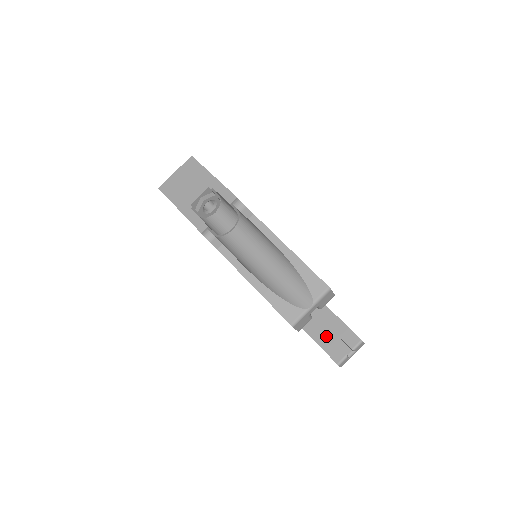
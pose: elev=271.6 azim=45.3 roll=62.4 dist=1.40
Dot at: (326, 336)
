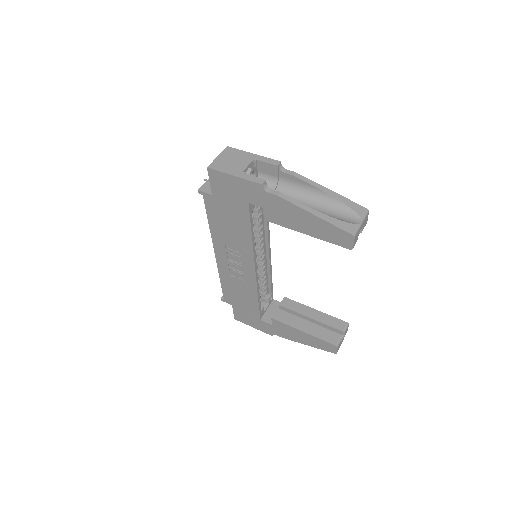
Dot at: (318, 328)
